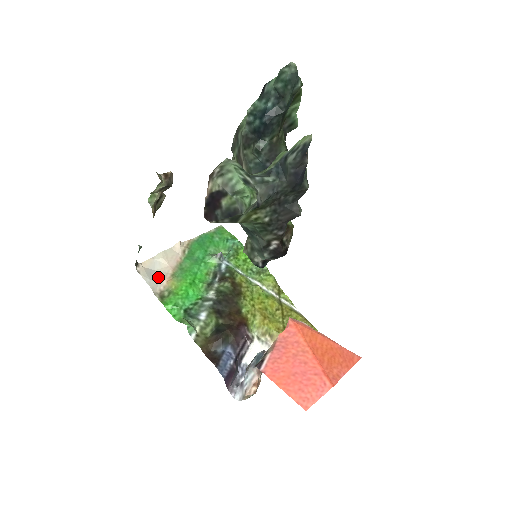
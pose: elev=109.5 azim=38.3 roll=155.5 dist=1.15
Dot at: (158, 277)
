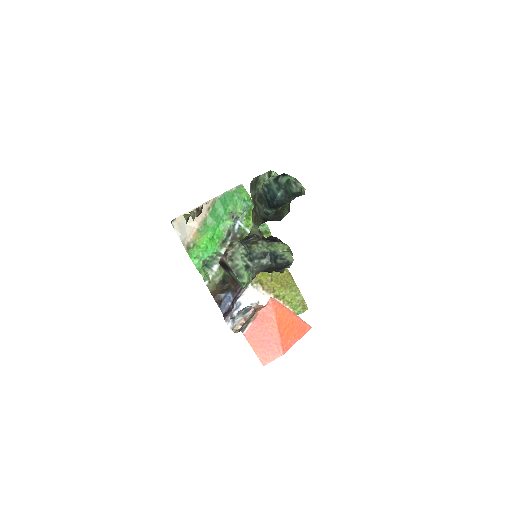
Dot at: (187, 231)
